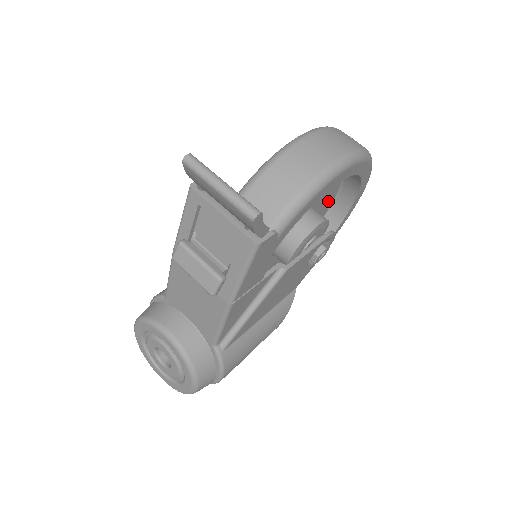
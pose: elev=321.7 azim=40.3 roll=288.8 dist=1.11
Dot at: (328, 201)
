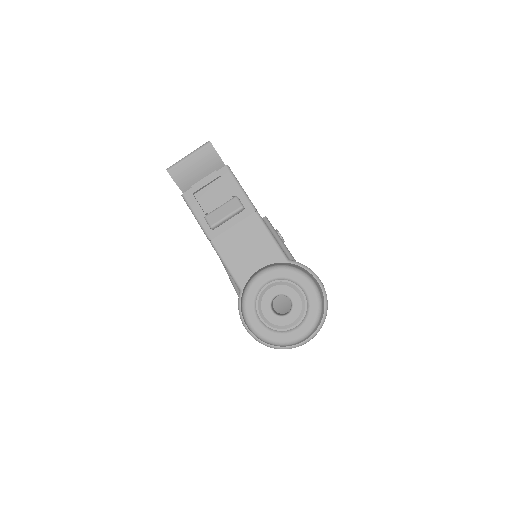
Dot at: occluded
